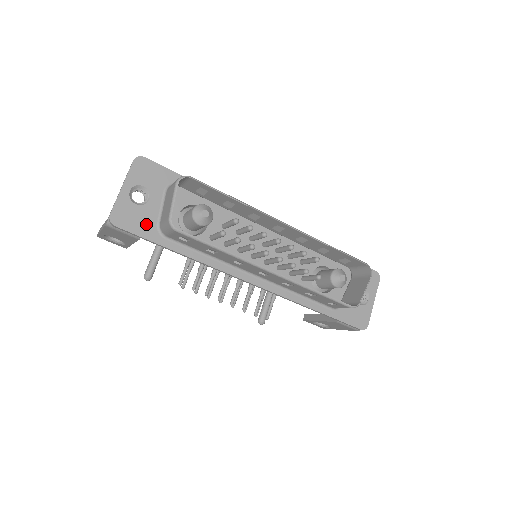
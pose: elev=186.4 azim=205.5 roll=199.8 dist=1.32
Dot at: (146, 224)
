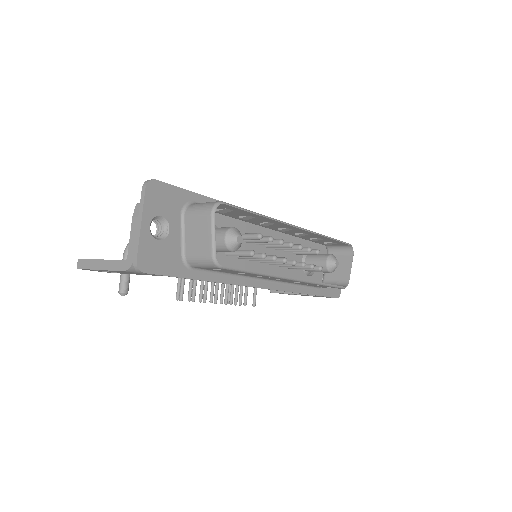
Dot at: (172, 260)
